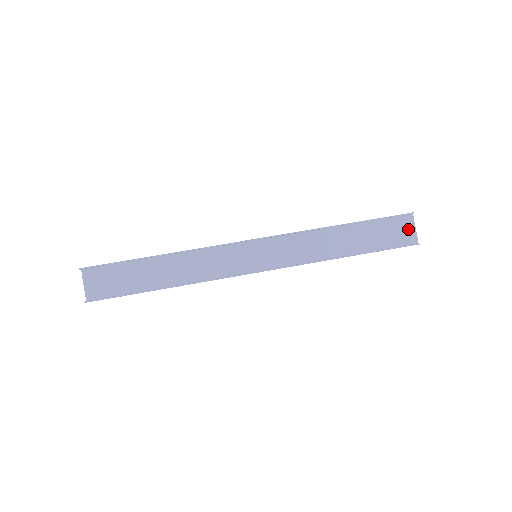
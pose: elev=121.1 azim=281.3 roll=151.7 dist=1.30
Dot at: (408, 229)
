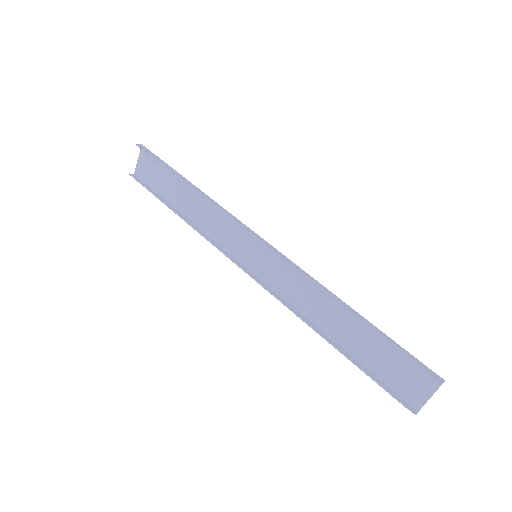
Dot at: (422, 387)
